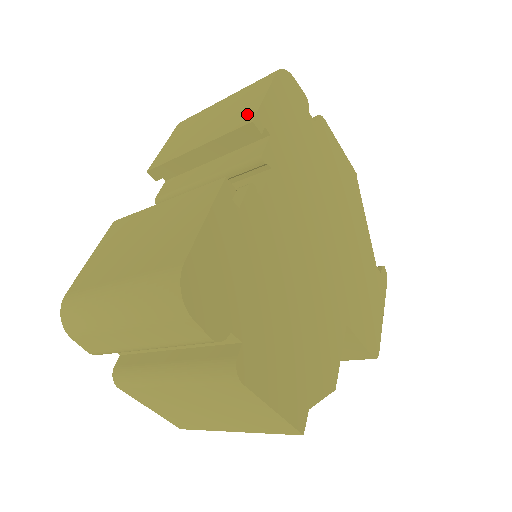
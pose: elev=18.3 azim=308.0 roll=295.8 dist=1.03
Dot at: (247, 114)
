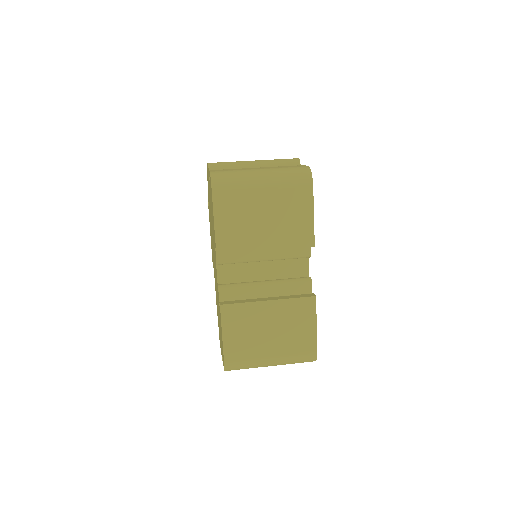
Dot at: (306, 234)
